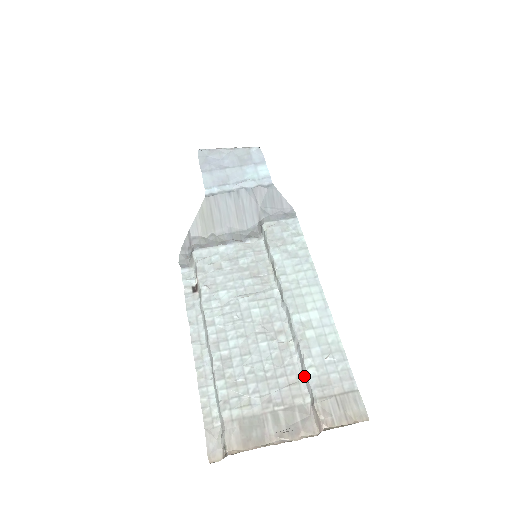
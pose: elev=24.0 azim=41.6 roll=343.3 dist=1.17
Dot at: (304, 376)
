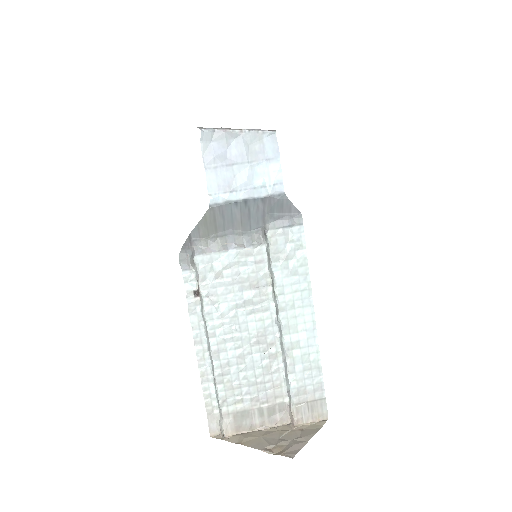
Dot at: (286, 384)
